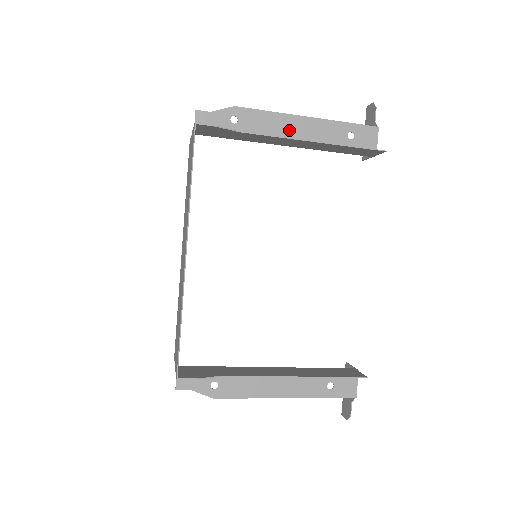
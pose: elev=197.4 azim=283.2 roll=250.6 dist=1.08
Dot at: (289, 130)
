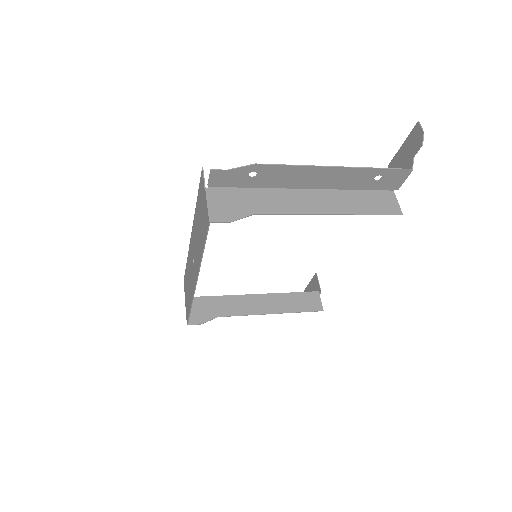
Dot at: (312, 178)
